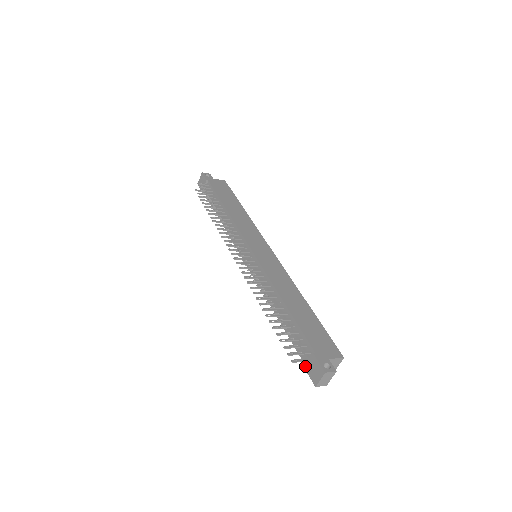
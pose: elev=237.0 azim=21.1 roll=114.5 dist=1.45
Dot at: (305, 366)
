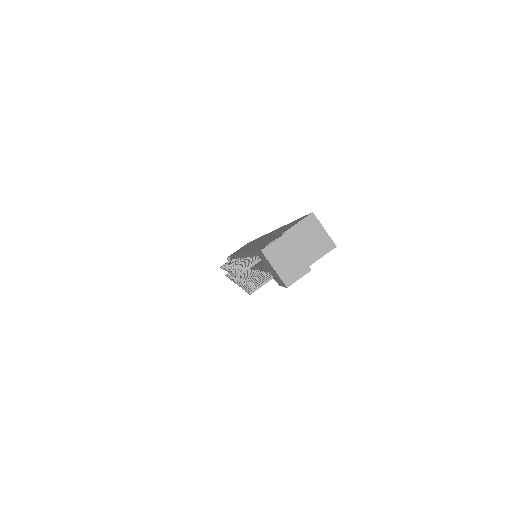
Dot at: occluded
